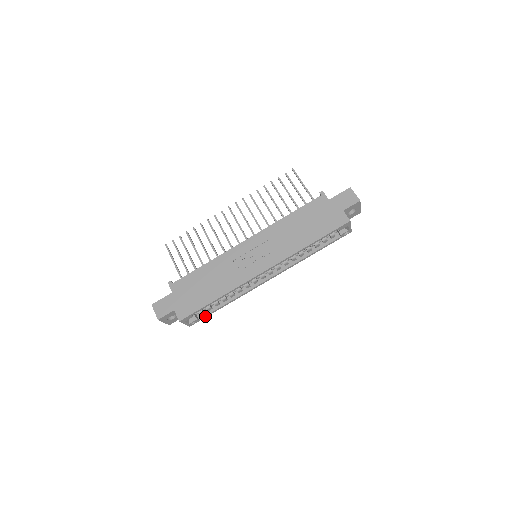
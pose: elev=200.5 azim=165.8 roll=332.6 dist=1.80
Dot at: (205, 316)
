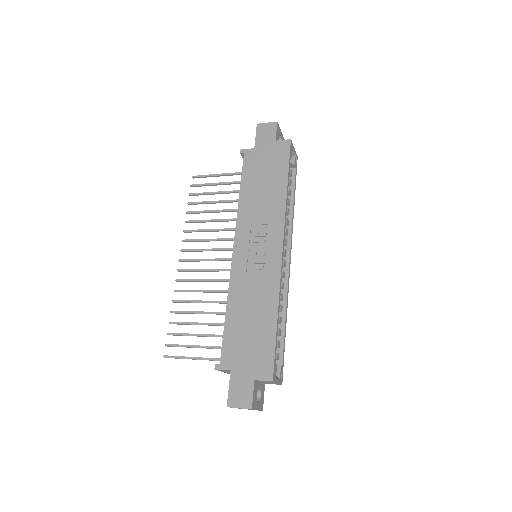
Dot at: (282, 356)
